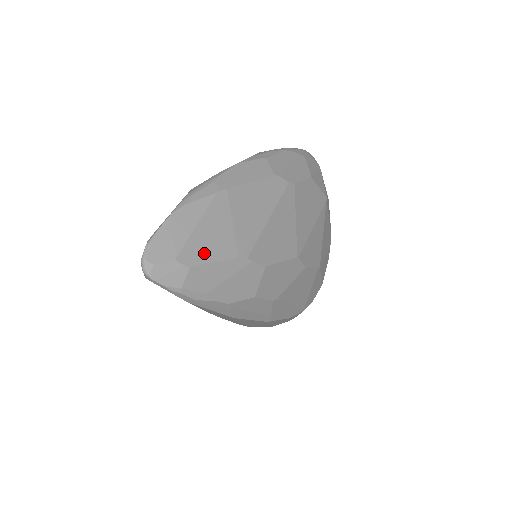
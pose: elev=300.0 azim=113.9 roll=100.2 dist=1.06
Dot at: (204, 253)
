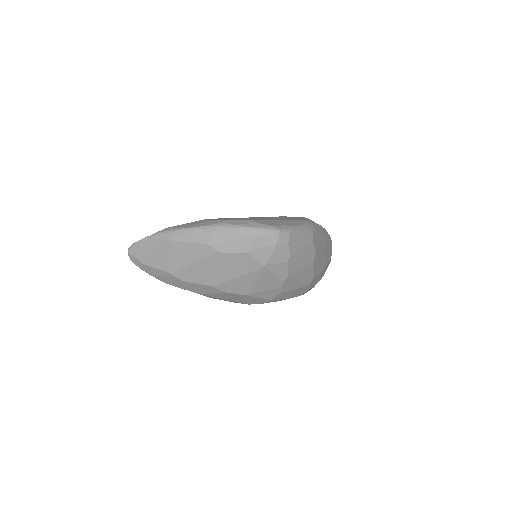
Dot at: (151, 262)
